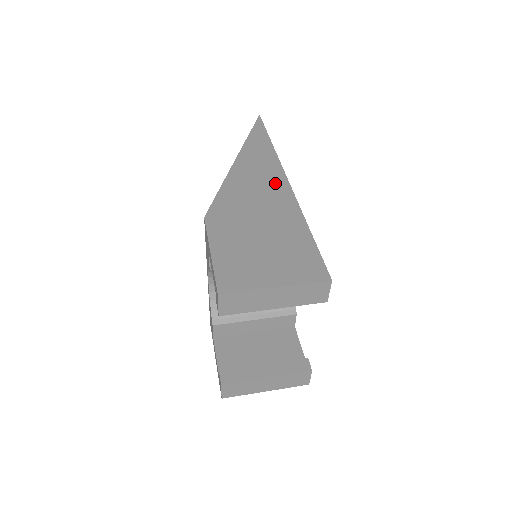
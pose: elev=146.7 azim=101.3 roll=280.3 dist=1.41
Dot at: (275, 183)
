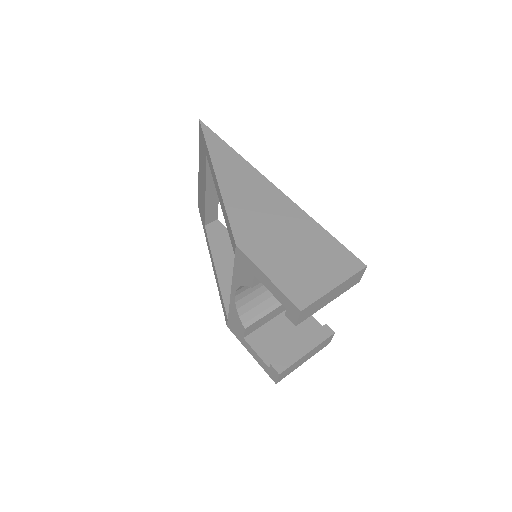
Dot at: (266, 191)
